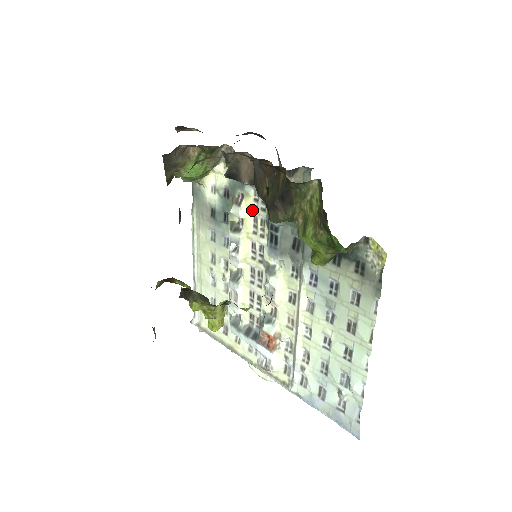
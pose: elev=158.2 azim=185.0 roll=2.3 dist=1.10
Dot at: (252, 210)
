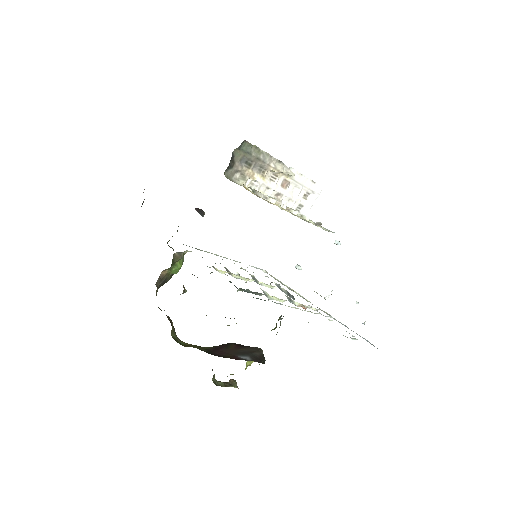
Dot at: occluded
